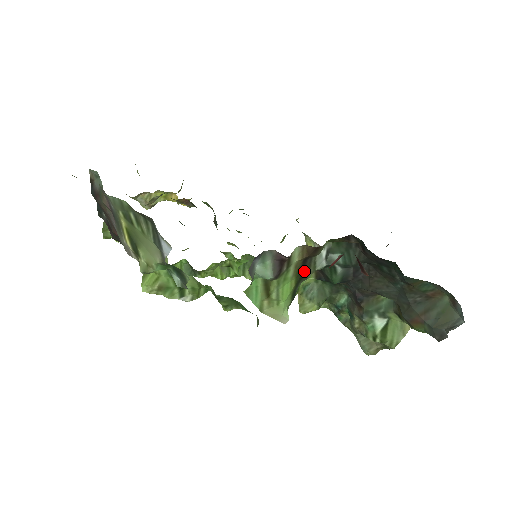
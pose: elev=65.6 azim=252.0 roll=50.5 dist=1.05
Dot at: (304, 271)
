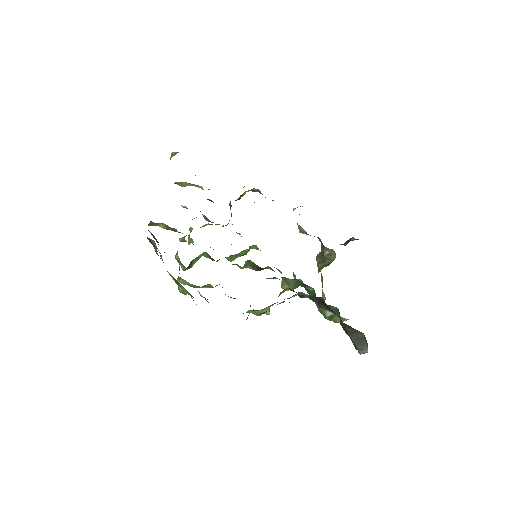
Dot at: occluded
